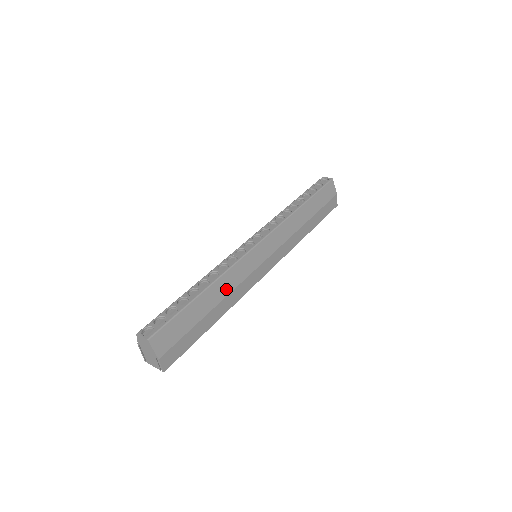
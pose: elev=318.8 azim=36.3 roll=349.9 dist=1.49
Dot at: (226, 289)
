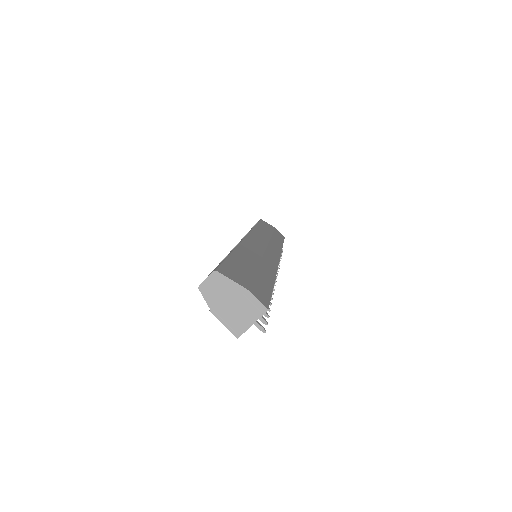
Dot at: (254, 256)
